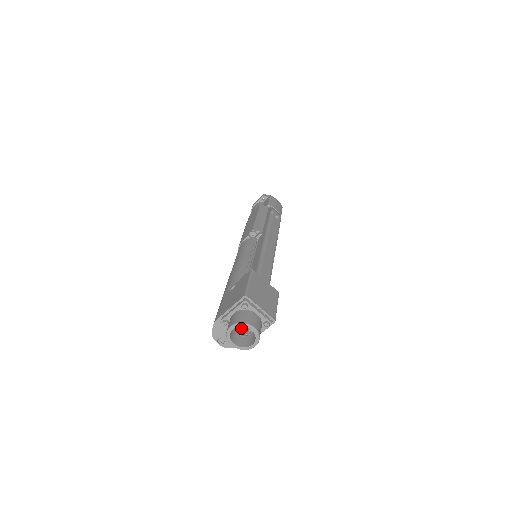
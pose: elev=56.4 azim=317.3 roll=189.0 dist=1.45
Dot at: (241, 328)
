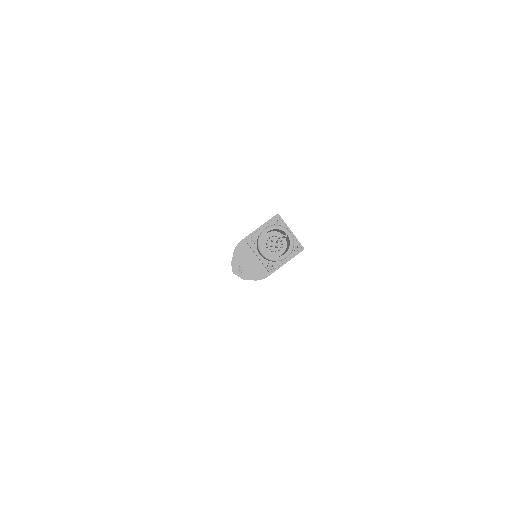
Dot at: occluded
